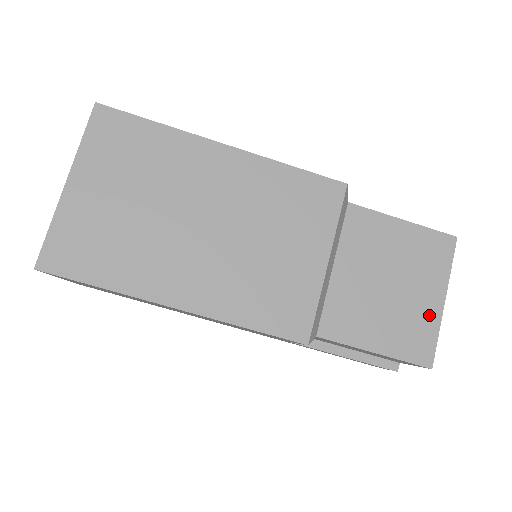
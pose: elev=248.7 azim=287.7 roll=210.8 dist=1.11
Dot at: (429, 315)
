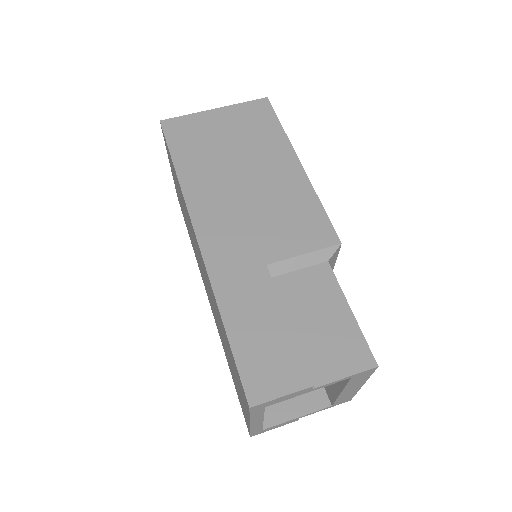
Dot at: occluded
